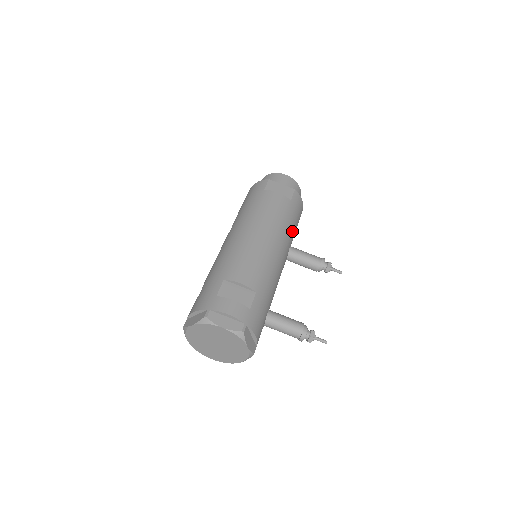
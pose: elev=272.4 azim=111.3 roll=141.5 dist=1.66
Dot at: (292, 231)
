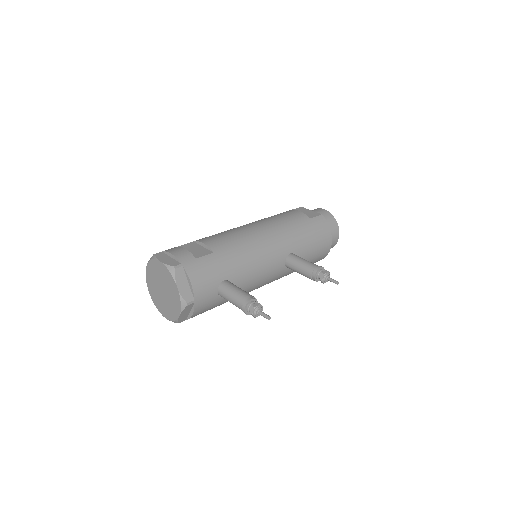
Dot at: (299, 240)
